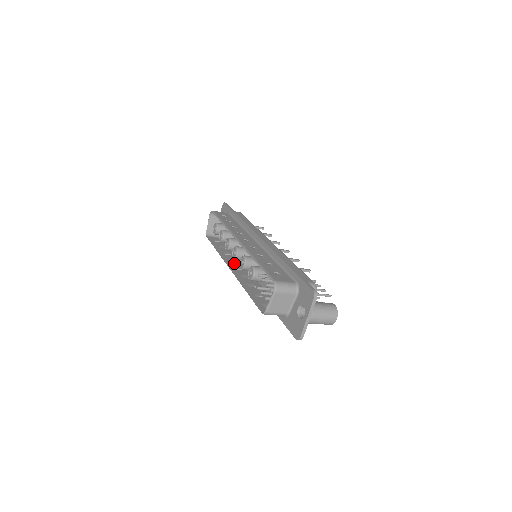
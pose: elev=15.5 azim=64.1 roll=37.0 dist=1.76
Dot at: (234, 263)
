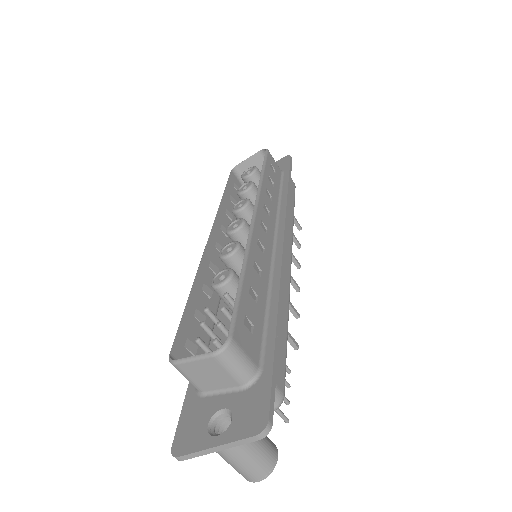
Dot at: (223, 235)
